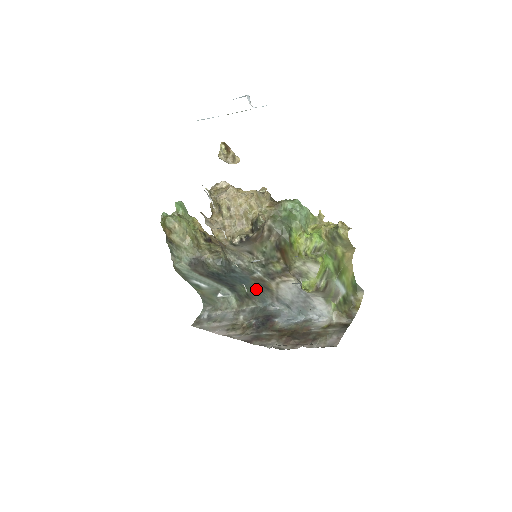
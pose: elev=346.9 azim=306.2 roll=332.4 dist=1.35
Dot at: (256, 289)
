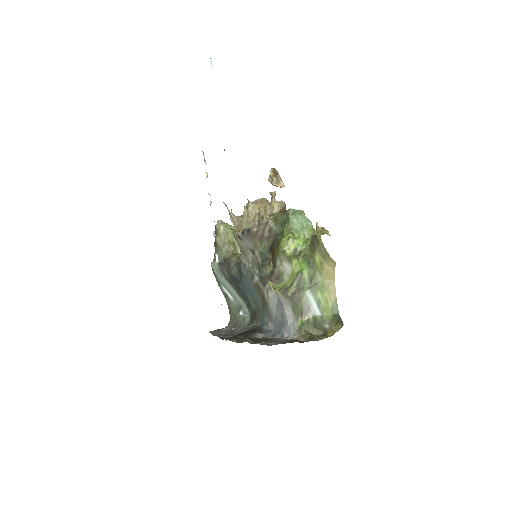
Dot at: (261, 305)
